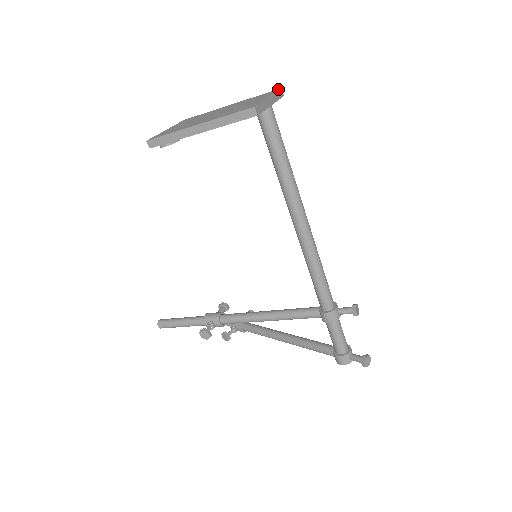
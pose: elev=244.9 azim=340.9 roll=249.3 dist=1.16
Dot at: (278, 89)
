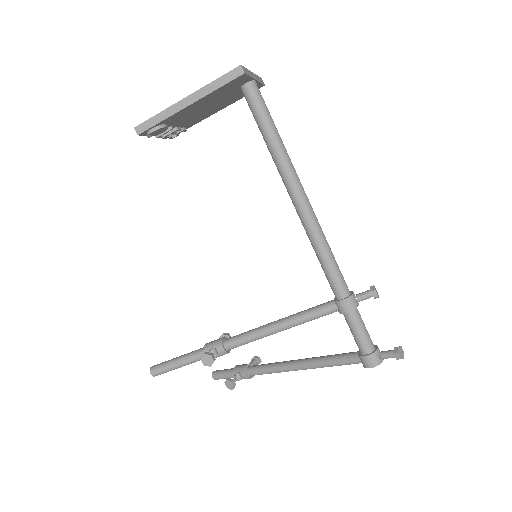
Dot at: occluded
